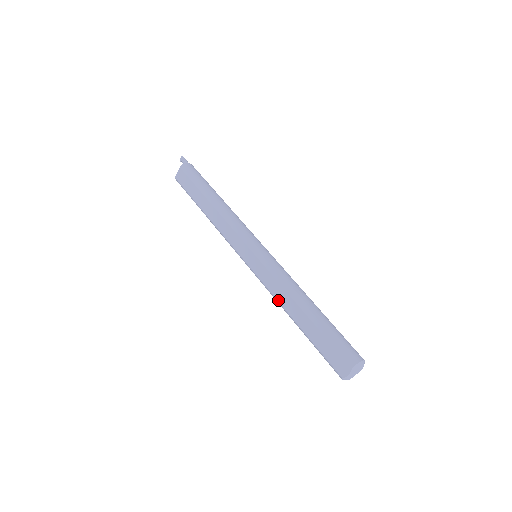
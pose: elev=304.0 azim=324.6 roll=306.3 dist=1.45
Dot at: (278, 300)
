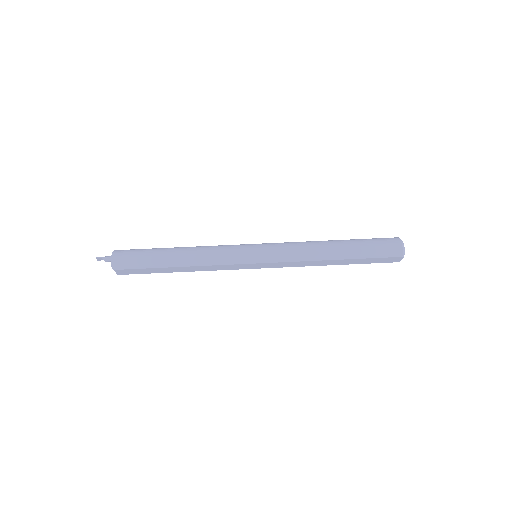
Dot at: occluded
